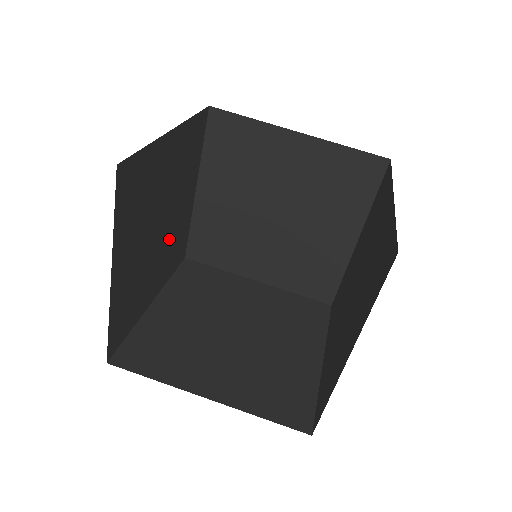
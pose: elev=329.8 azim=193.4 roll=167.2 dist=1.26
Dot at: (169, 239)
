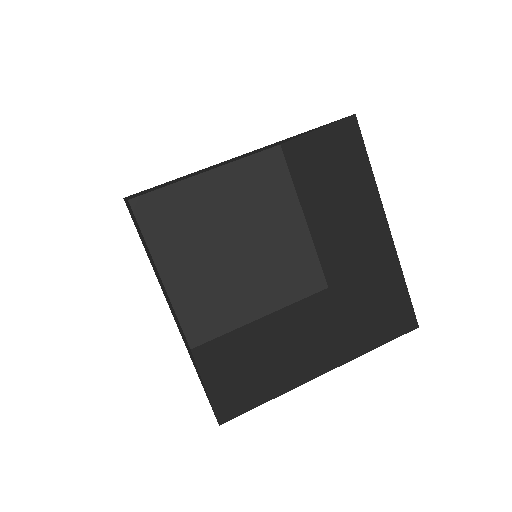
Dot at: occluded
